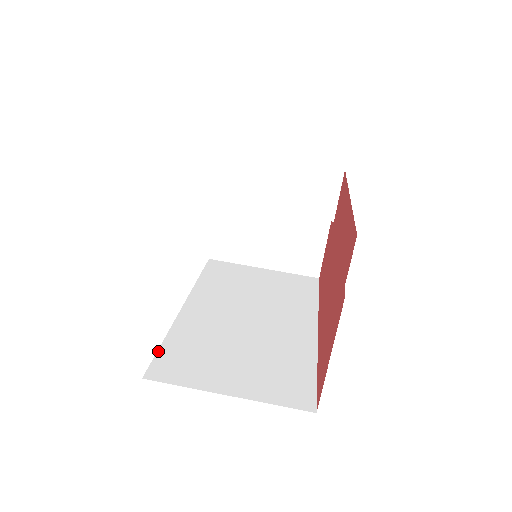
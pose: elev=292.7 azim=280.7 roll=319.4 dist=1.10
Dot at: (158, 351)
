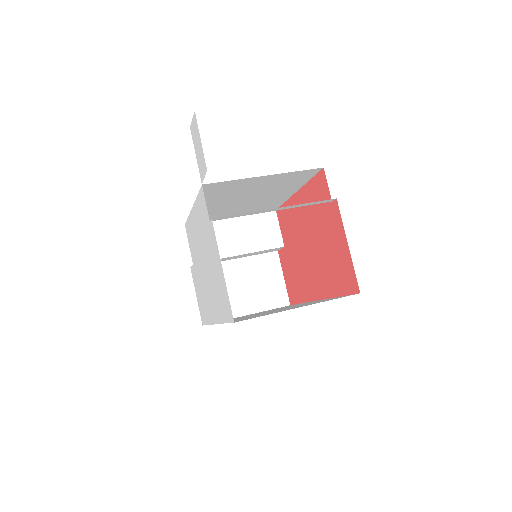
Dot at: occluded
